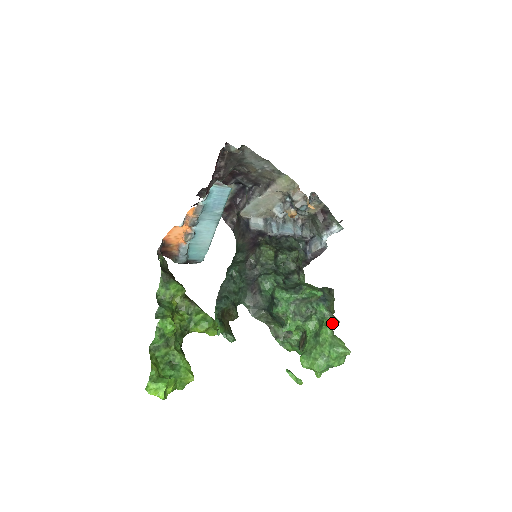
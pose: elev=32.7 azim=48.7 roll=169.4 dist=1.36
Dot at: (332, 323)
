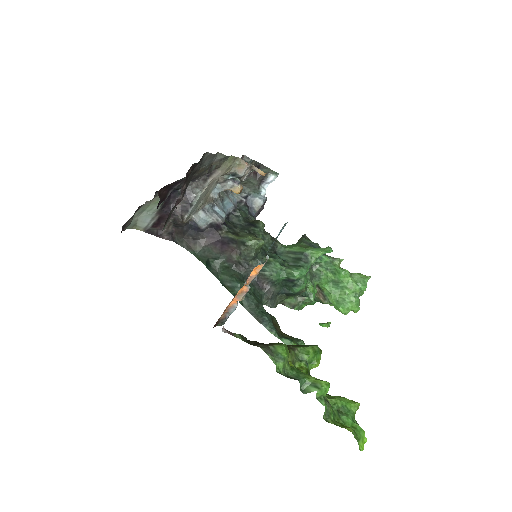
Dot at: (339, 264)
